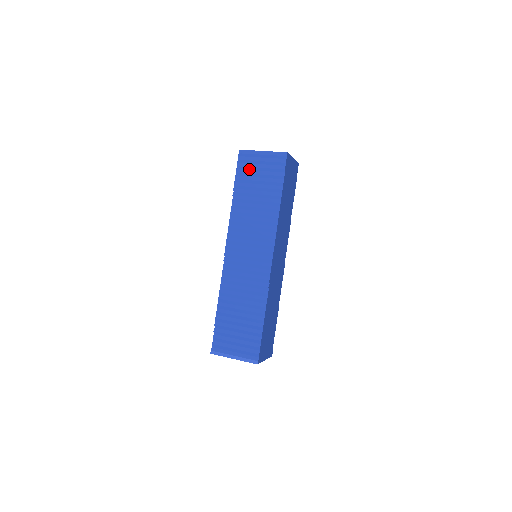
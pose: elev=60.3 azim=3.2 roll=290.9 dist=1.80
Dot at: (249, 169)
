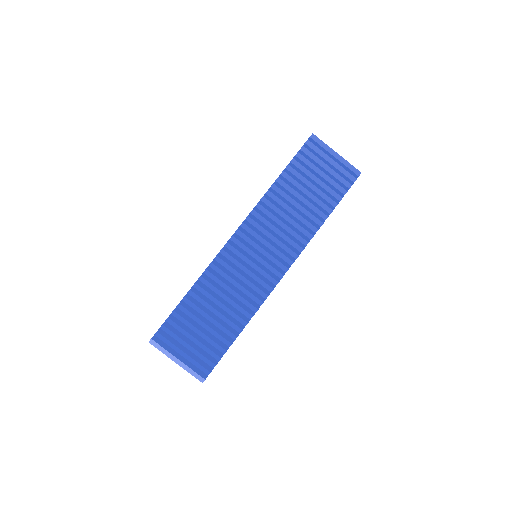
Dot at: (312, 162)
